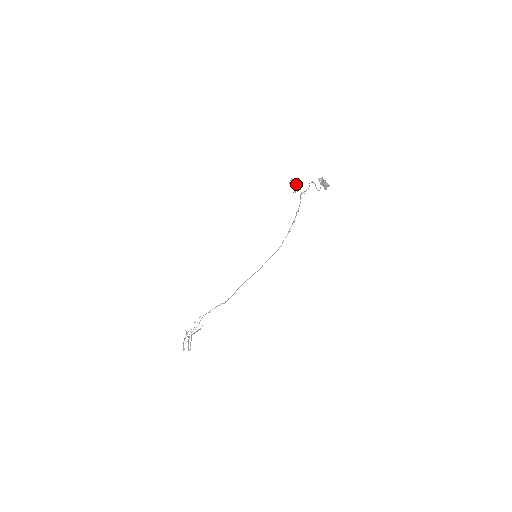
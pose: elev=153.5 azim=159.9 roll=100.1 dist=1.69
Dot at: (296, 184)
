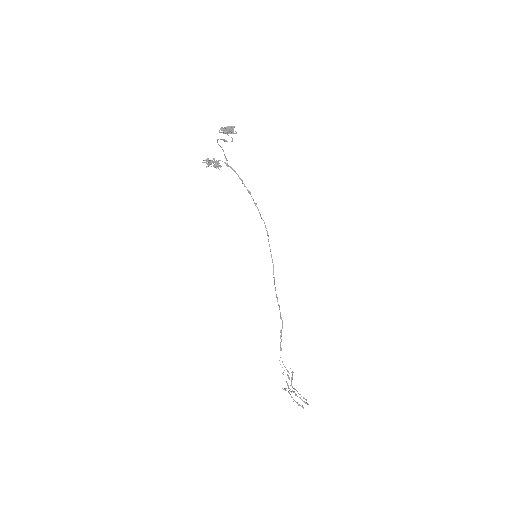
Dot at: (212, 161)
